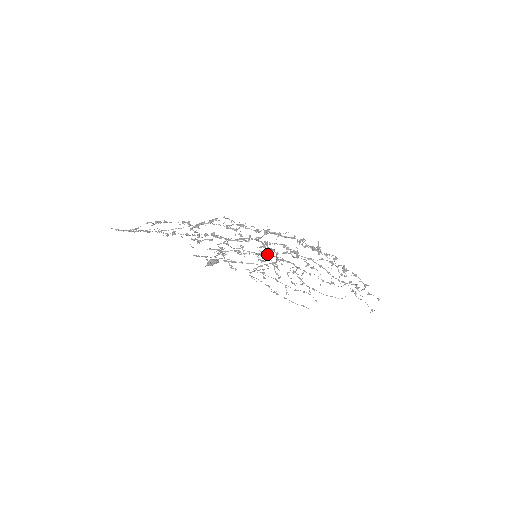
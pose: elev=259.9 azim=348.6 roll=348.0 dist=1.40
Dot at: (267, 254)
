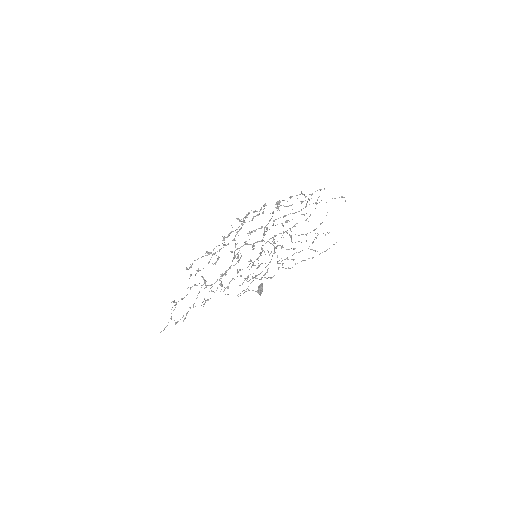
Dot at: occluded
